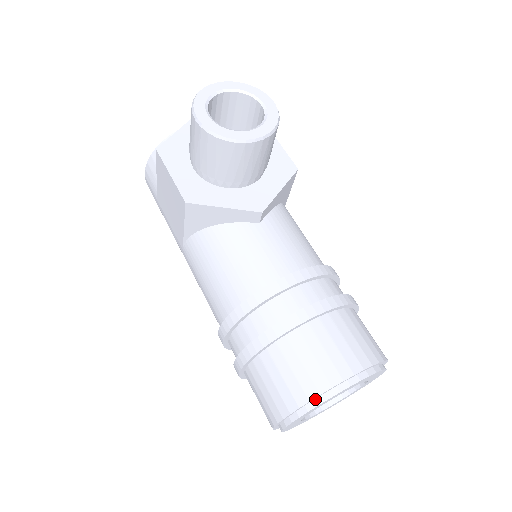
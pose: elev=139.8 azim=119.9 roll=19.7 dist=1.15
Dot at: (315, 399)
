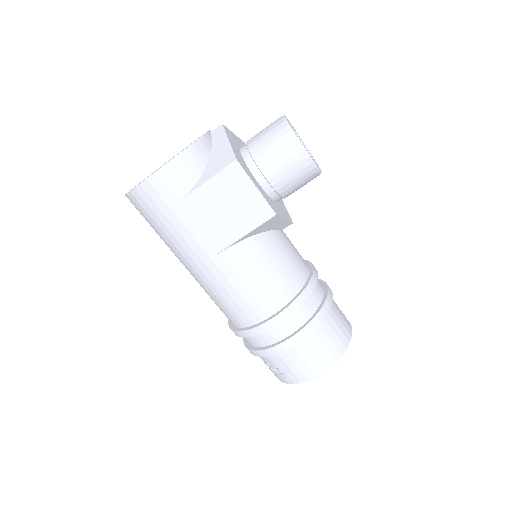
Dot at: (344, 347)
